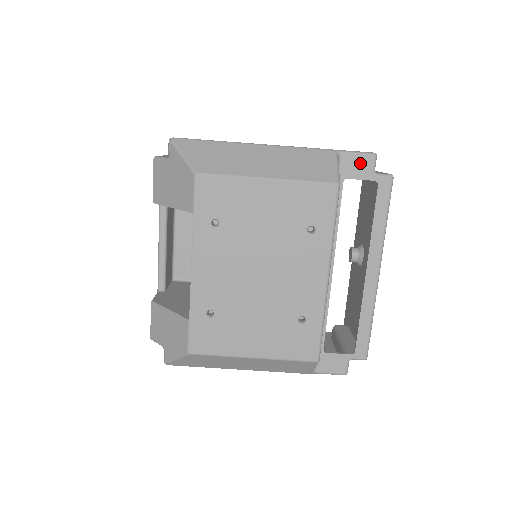
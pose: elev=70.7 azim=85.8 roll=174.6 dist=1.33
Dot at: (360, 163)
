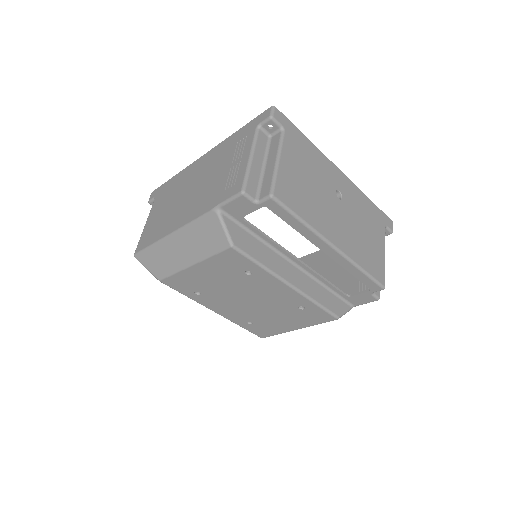
Dot at: (239, 205)
